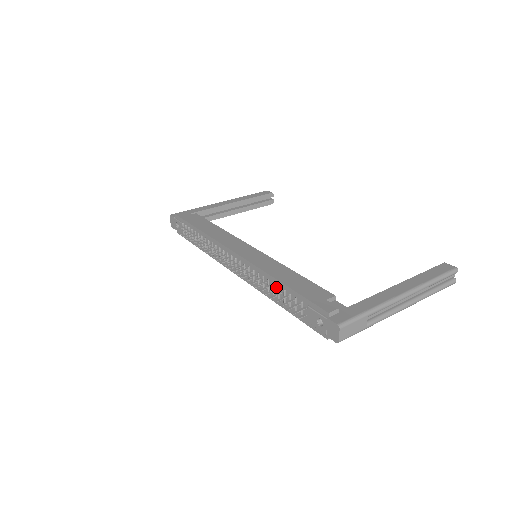
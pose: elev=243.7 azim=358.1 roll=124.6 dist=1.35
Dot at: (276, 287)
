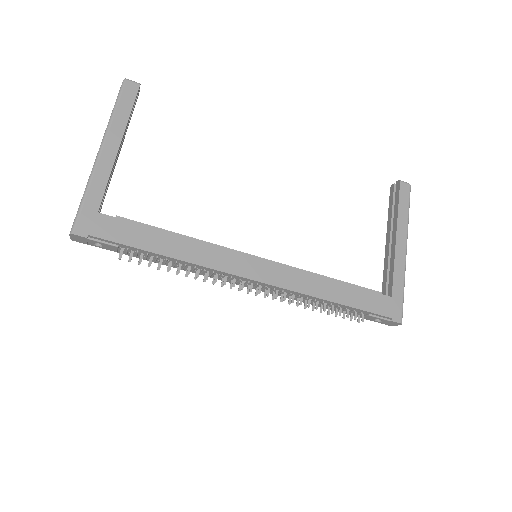
Dot at: (325, 303)
